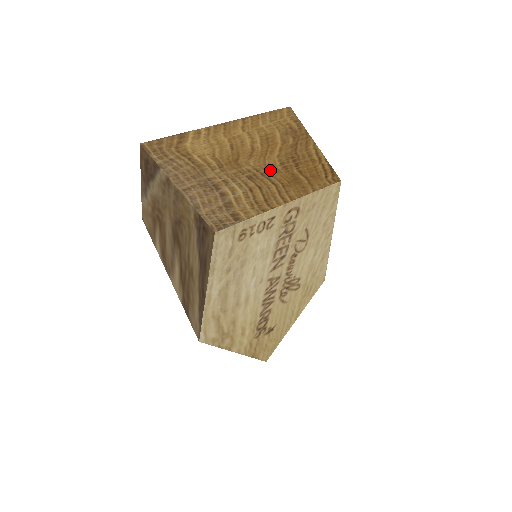
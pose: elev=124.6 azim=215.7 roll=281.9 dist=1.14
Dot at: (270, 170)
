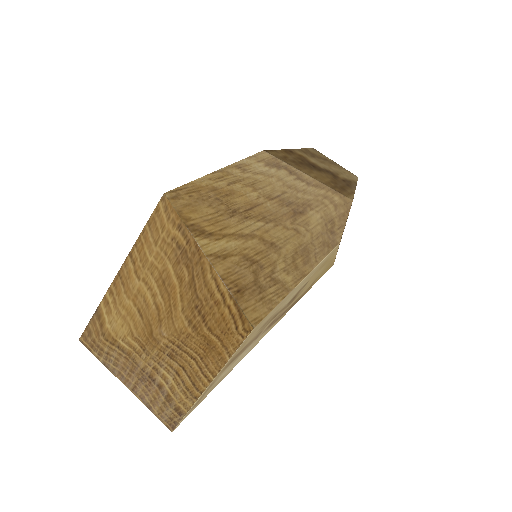
Dot at: (183, 338)
